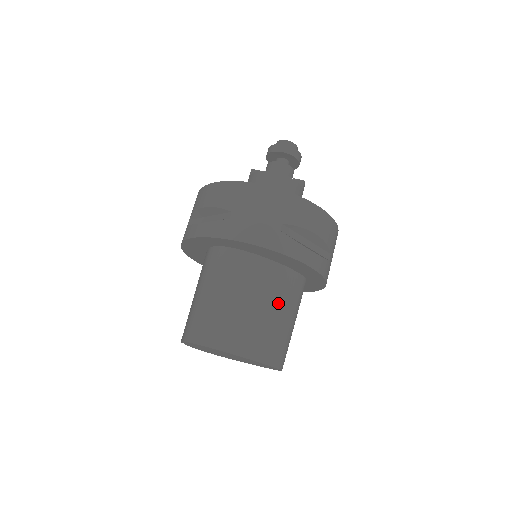
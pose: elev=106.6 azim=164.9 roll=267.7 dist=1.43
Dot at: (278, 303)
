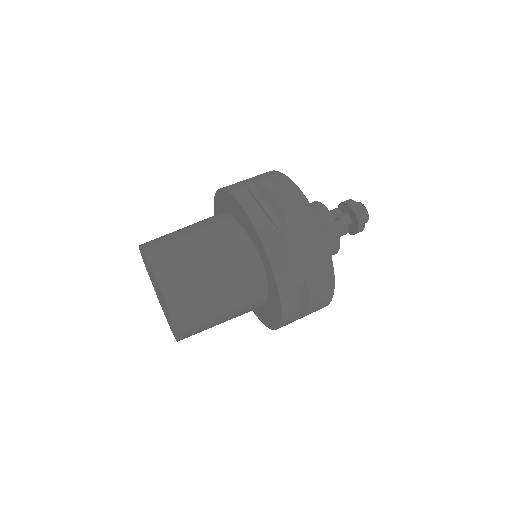
Dot at: (209, 244)
